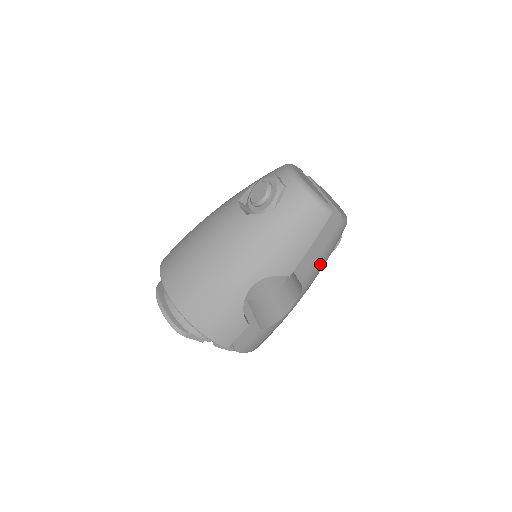
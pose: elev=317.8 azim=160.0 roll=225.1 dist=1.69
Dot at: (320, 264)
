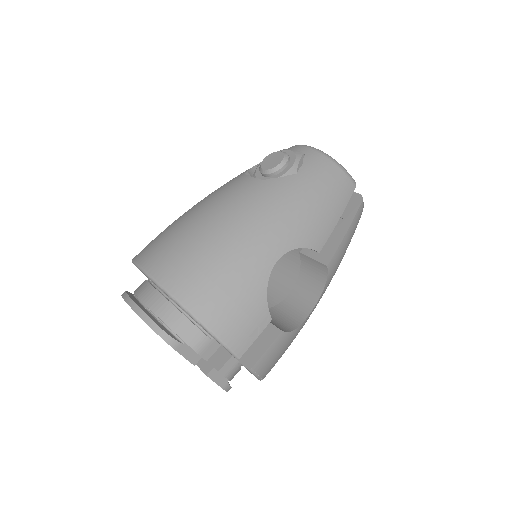
Dot at: (343, 251)
